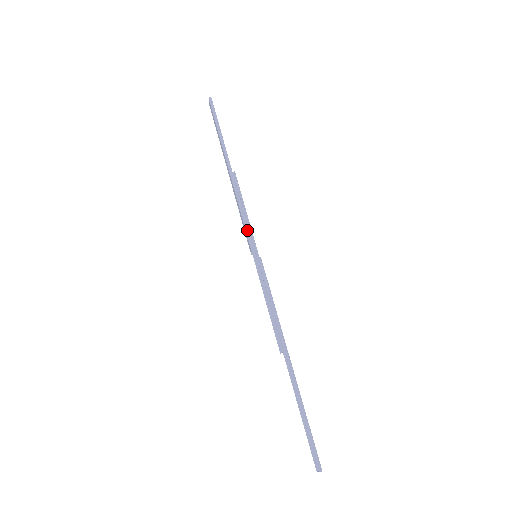
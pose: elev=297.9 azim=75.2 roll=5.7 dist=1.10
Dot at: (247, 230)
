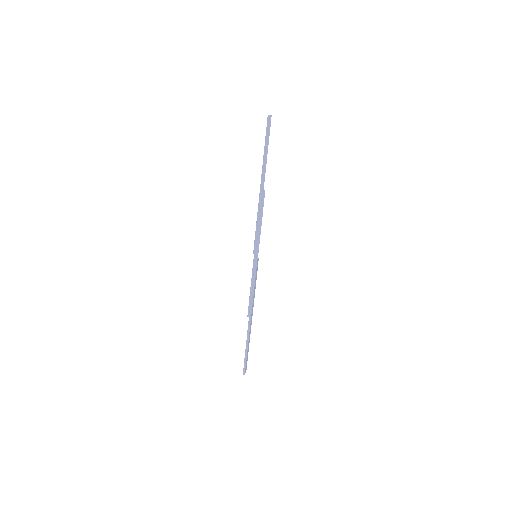
Dot at: (255, 240)
